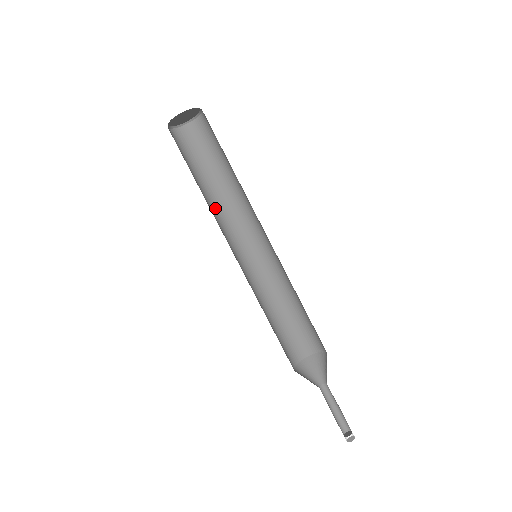
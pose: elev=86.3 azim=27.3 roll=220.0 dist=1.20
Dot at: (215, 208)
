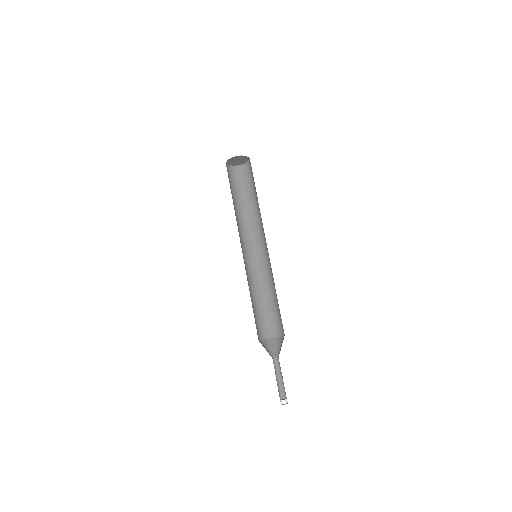
Dot at: (249, 220)
